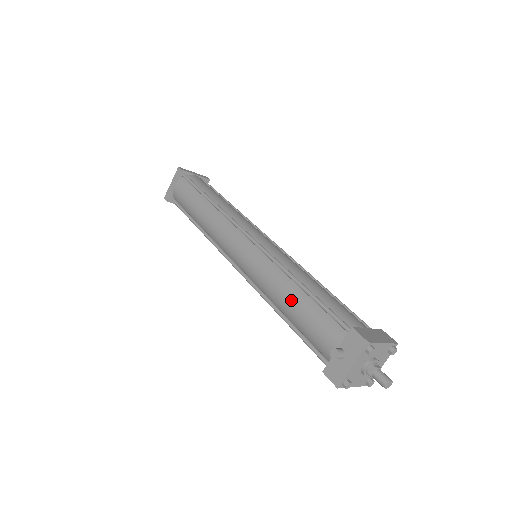
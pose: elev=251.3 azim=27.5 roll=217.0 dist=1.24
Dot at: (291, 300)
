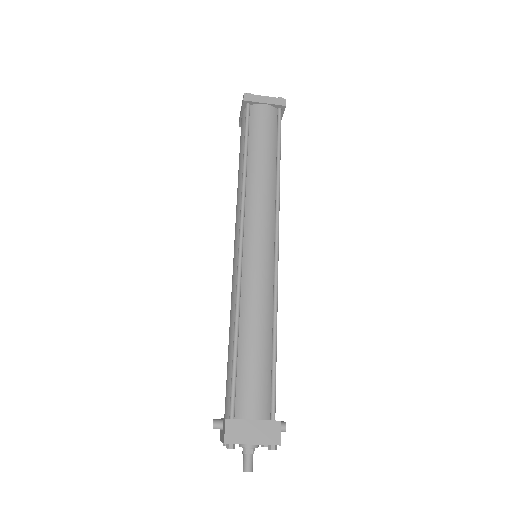
Dot at: (229, 342)
